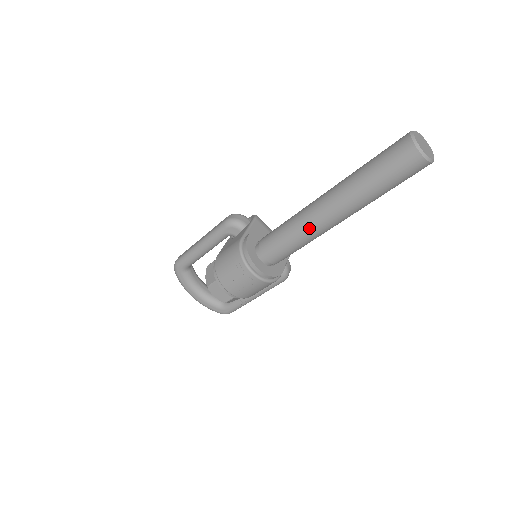
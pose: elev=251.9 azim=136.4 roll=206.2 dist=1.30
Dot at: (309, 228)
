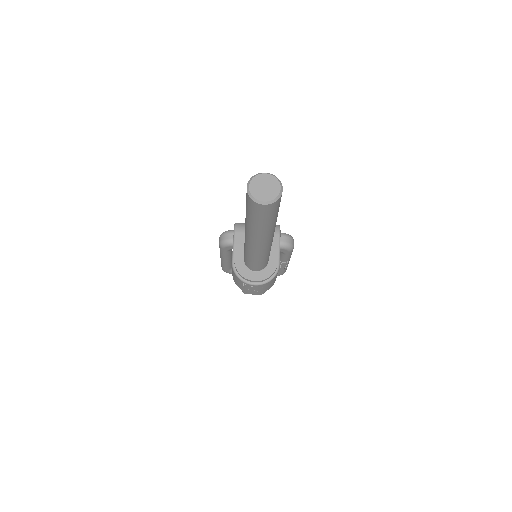
Dot at: (257, 253)
